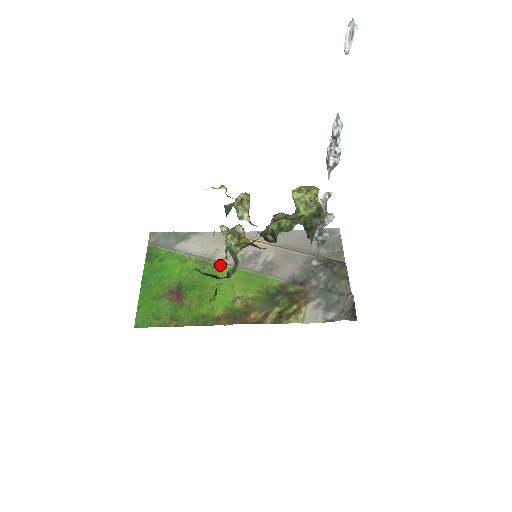
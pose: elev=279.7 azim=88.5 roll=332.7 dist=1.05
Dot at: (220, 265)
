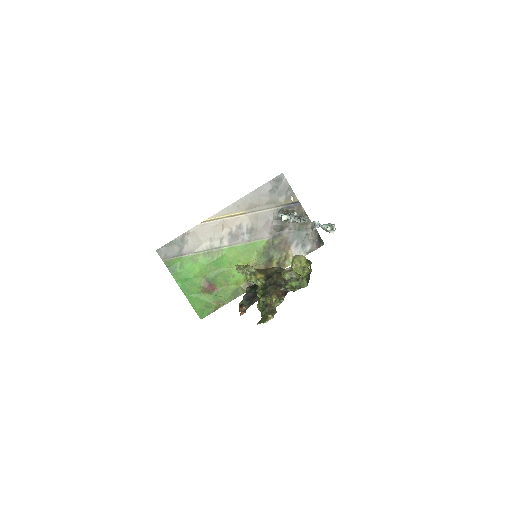
Dot at: (221, 250)
